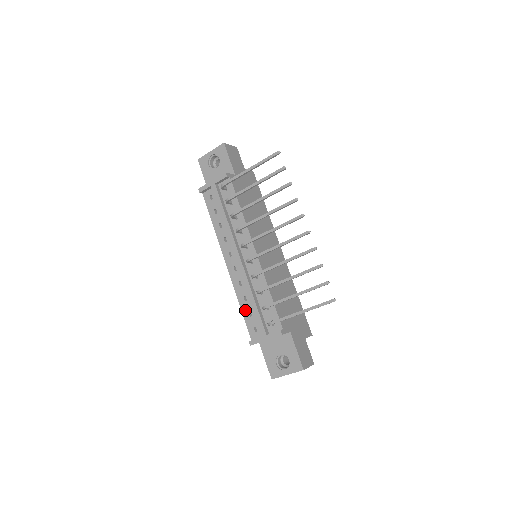
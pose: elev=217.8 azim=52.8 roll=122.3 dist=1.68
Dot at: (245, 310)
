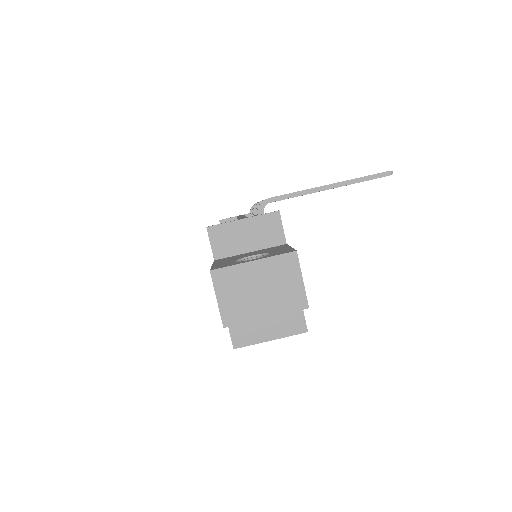
Dot at: occluded
